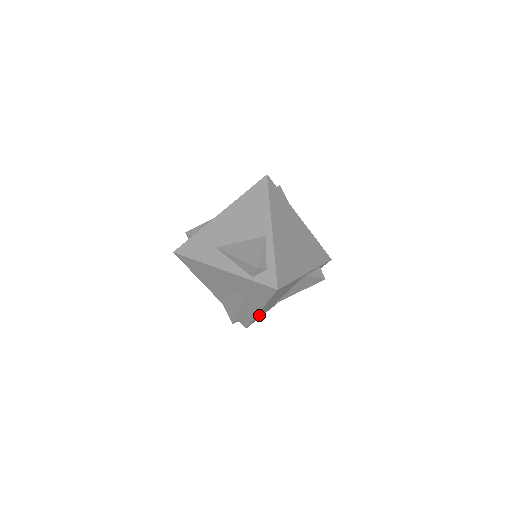
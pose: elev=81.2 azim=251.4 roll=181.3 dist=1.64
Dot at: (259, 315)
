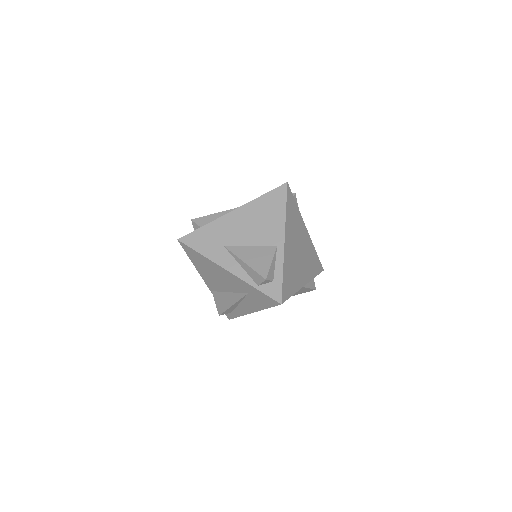
Dot at: occluded
